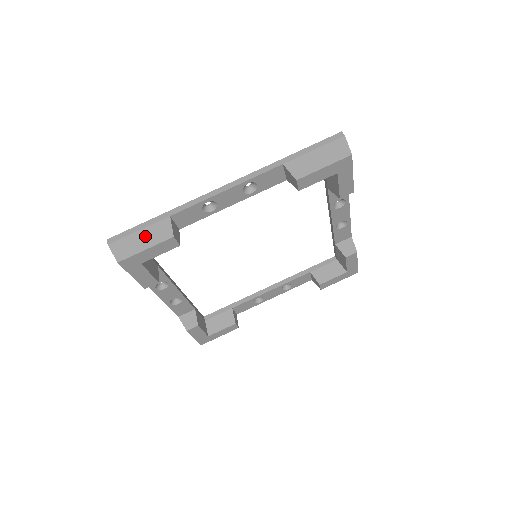
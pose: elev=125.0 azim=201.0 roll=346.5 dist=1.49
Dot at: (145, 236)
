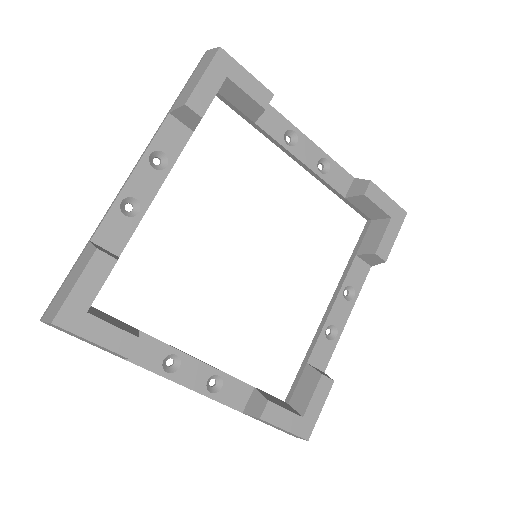
Dot at: (72, 277)
